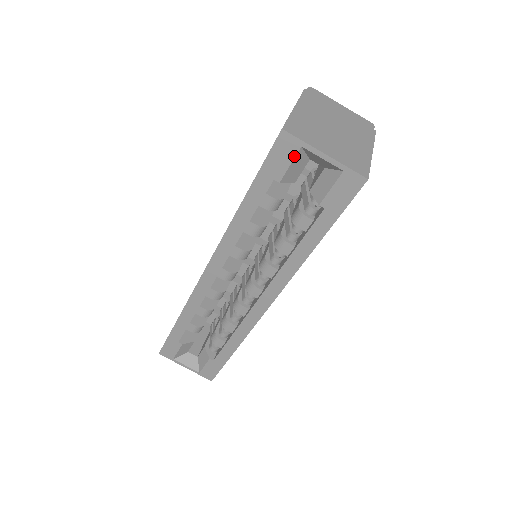
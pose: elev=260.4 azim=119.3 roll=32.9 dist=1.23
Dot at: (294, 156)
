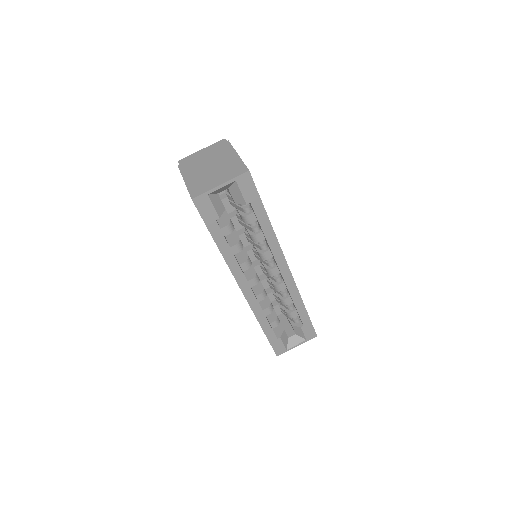
Dot at: (210, 202)
